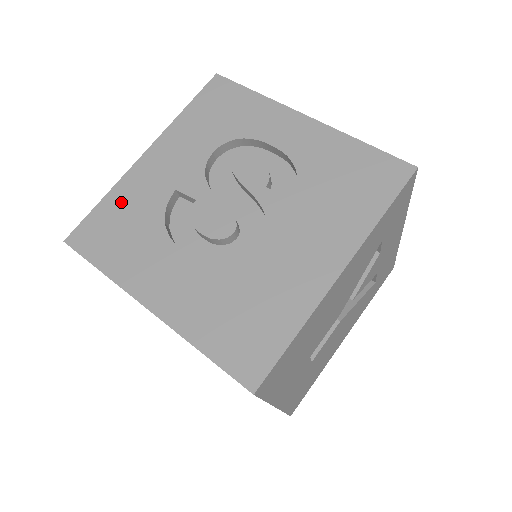
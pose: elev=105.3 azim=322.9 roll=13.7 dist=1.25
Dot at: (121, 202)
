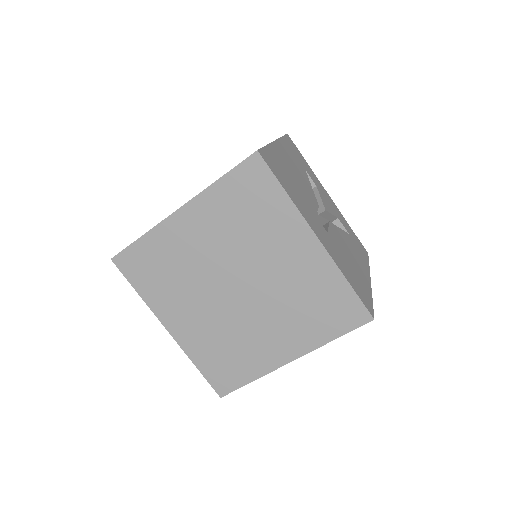
Dot at: occluded
